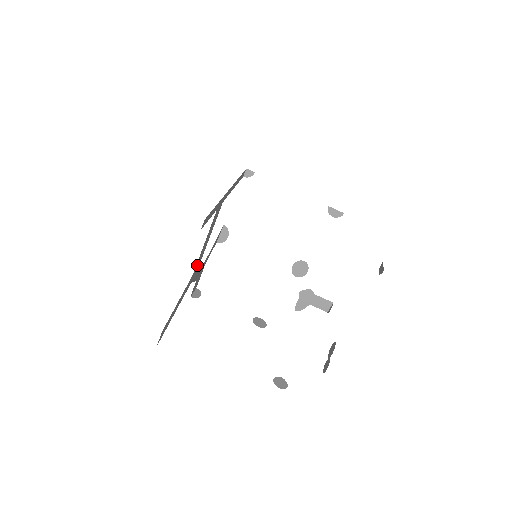
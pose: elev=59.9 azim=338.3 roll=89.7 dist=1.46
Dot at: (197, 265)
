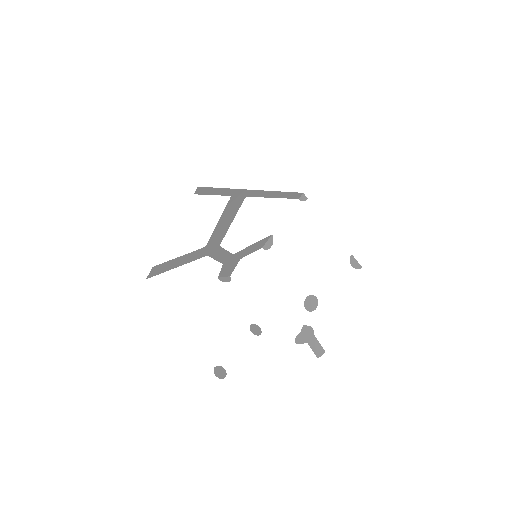
Dot at: (214, 241)
